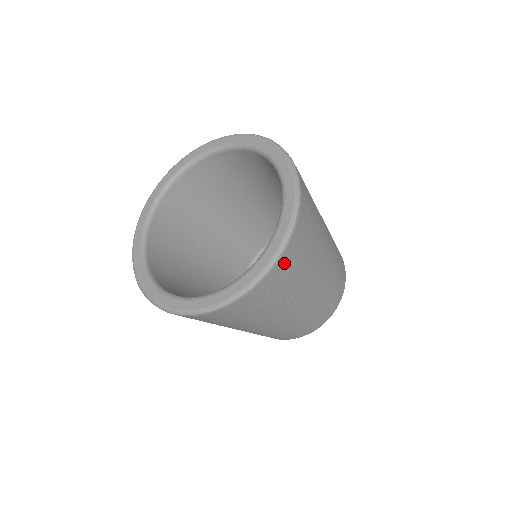
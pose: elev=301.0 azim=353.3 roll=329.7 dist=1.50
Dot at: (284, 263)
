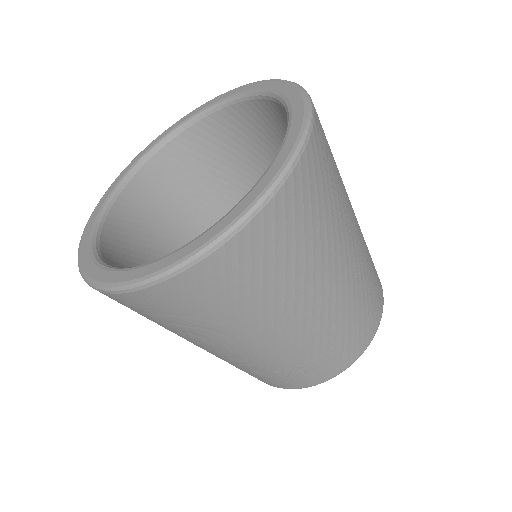
Dot at: (213, 271)
